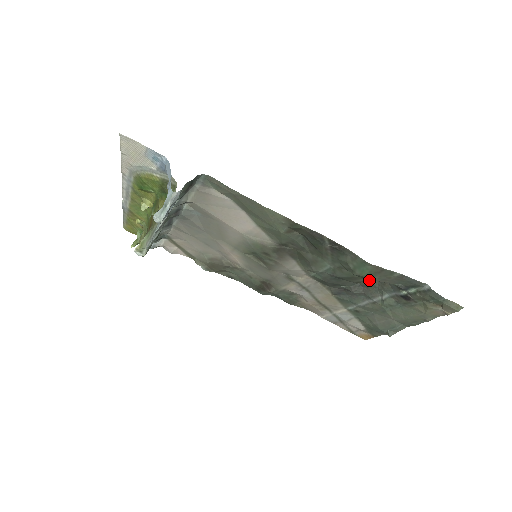
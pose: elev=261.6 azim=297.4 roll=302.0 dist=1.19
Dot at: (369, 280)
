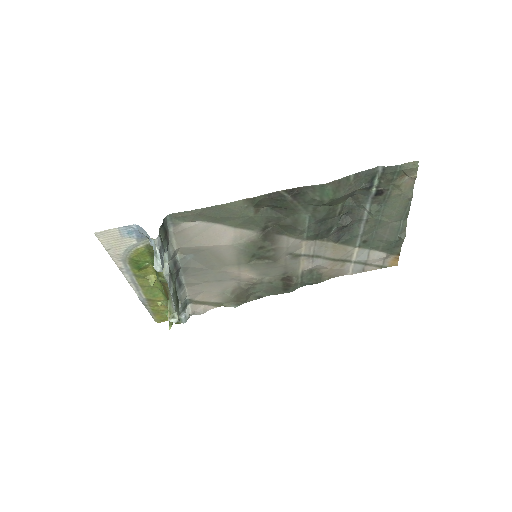
Dot at: (345, 205)
